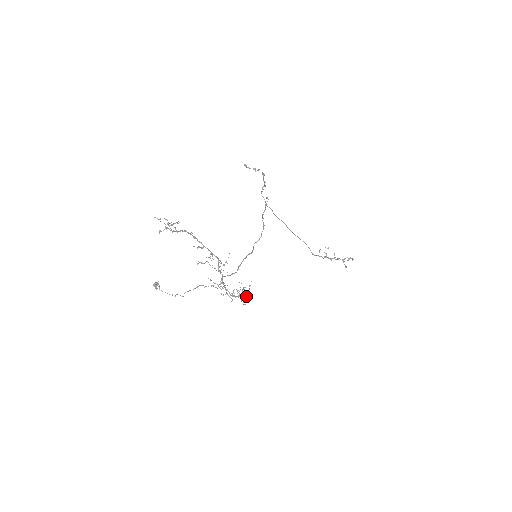
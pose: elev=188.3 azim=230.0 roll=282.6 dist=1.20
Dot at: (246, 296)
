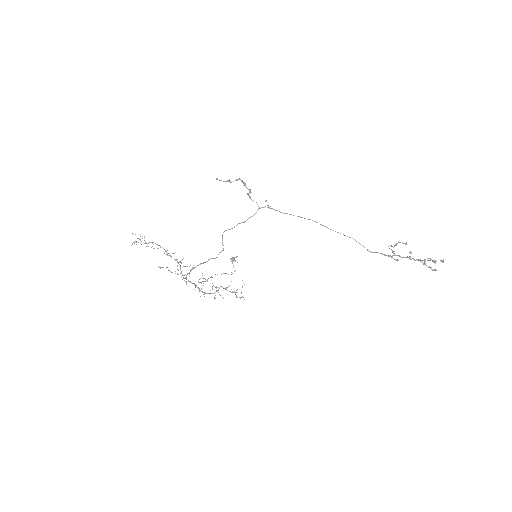
Dot at: (233, 292)
